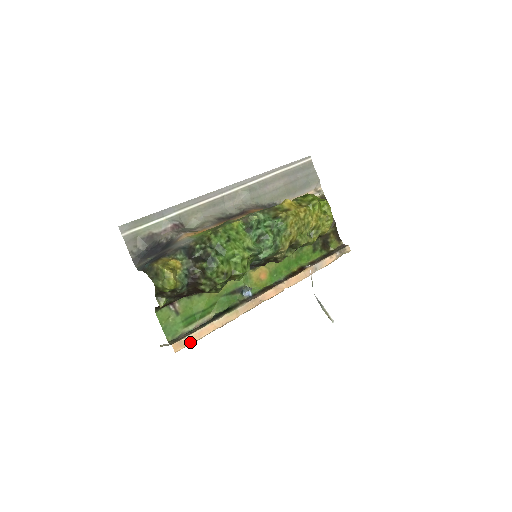
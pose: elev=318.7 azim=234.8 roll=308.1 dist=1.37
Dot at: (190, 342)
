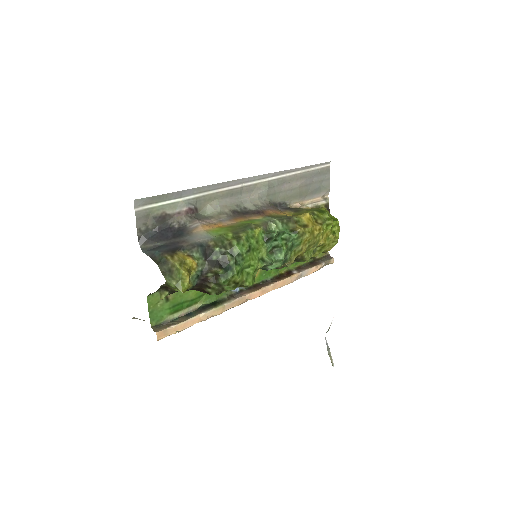
Dot at: (174, 332)
